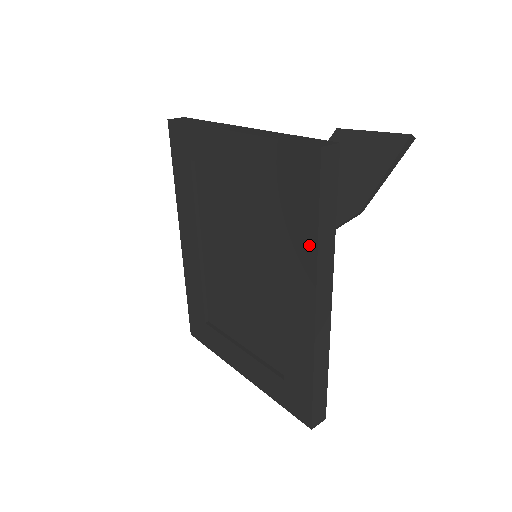
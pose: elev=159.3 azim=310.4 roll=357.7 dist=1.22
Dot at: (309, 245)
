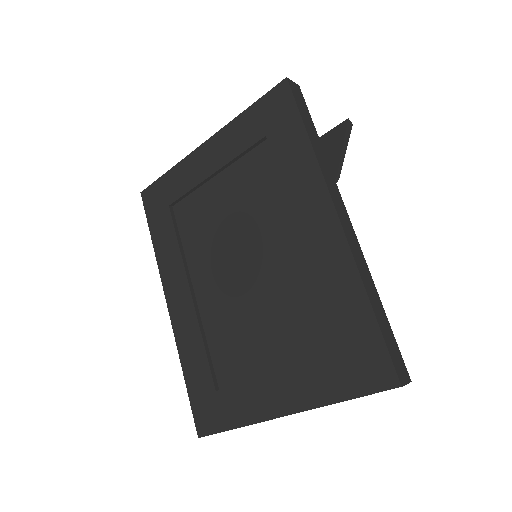
Dot at: (306, 159)
